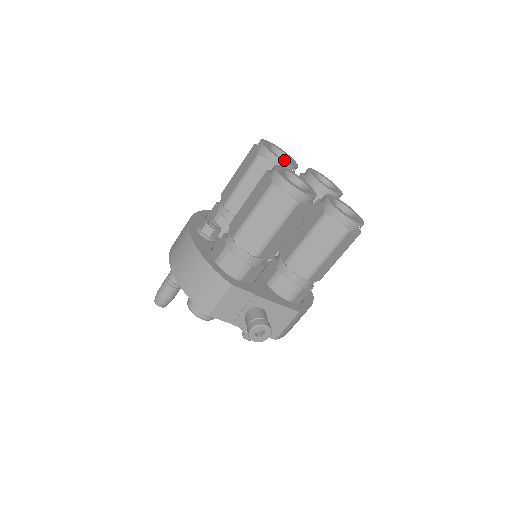
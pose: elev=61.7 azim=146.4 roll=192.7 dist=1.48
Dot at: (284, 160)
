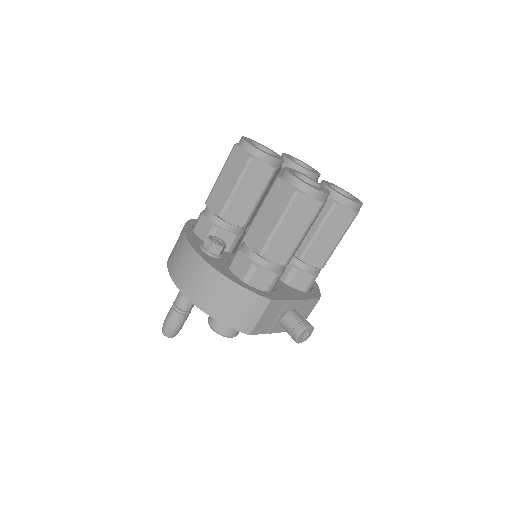
Dot at: (275, 157)
